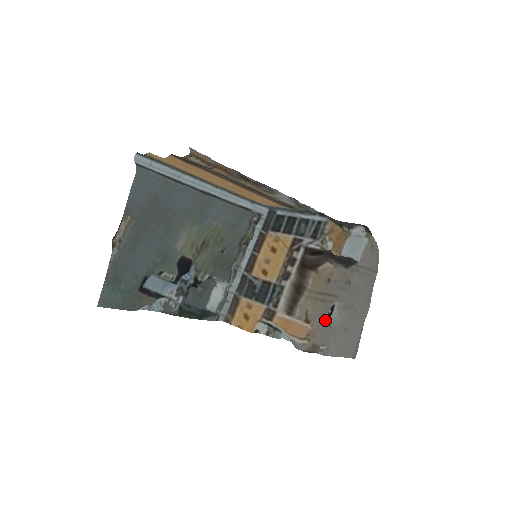
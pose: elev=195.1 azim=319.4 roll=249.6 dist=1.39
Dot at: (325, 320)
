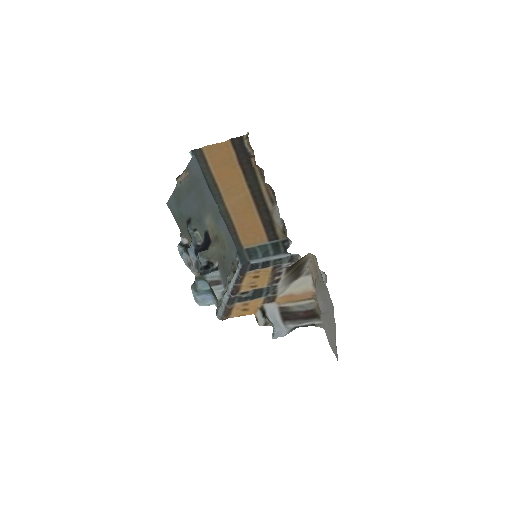
Dot at: occluded
